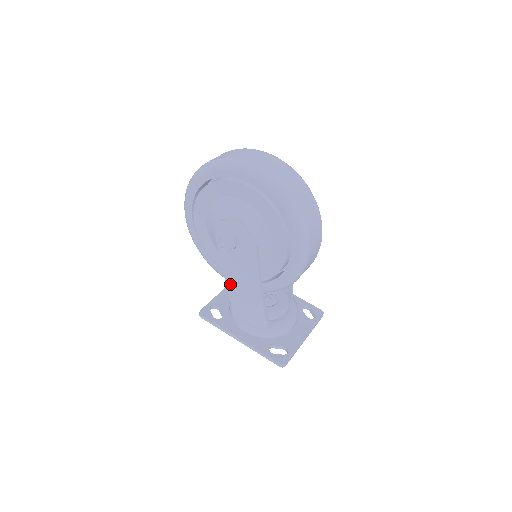
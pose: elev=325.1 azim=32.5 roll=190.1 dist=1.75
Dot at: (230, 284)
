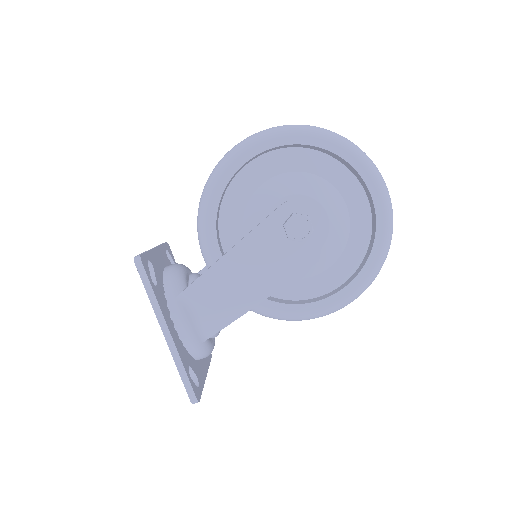
Dot at: (226, 263)
